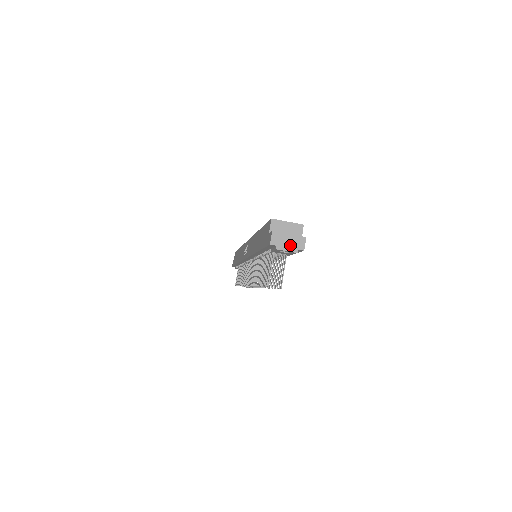
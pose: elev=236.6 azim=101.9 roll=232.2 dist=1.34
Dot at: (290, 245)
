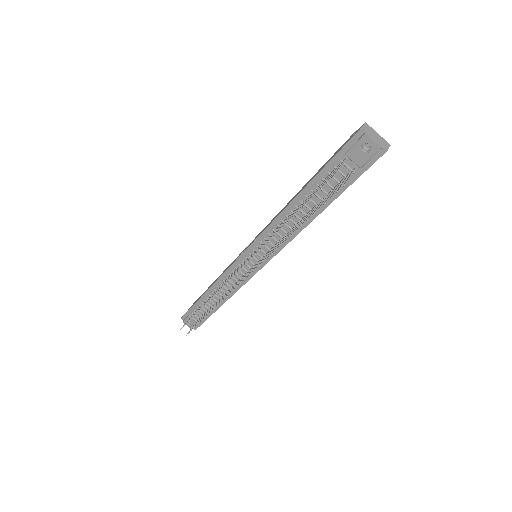
Dot at: (377, 140)
